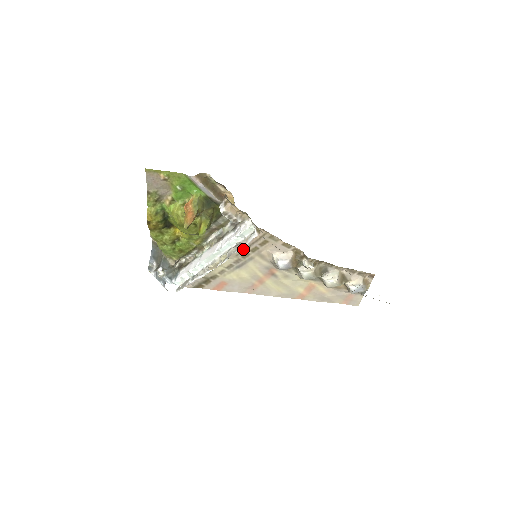
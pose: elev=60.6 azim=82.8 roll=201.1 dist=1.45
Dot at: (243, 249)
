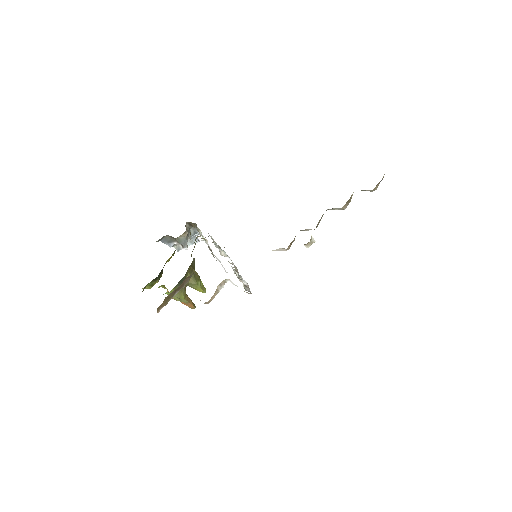
Dot at: occluded
